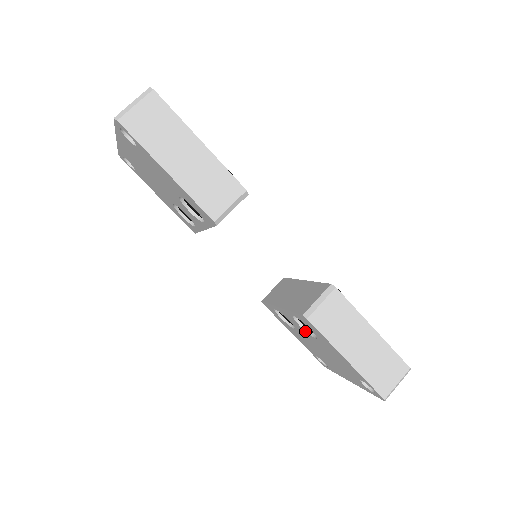
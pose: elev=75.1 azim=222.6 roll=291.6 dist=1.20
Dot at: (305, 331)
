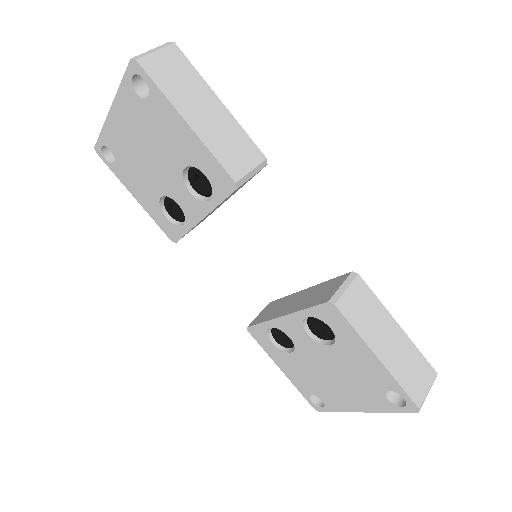
Dot at: (314, 341)
